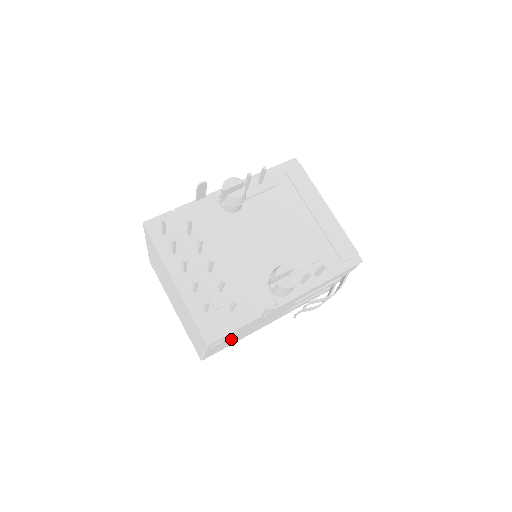
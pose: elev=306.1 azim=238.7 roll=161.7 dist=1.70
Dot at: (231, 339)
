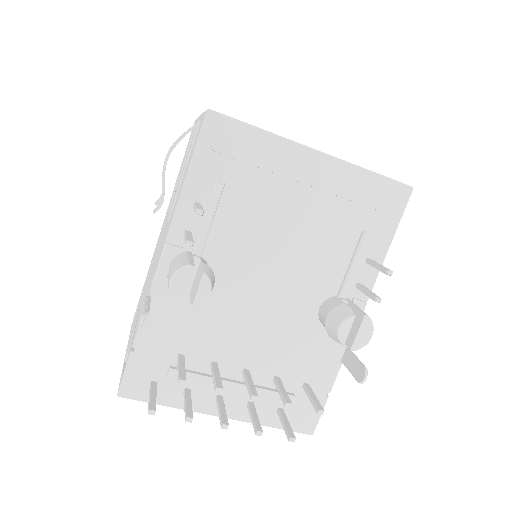
Dot at: occluded
